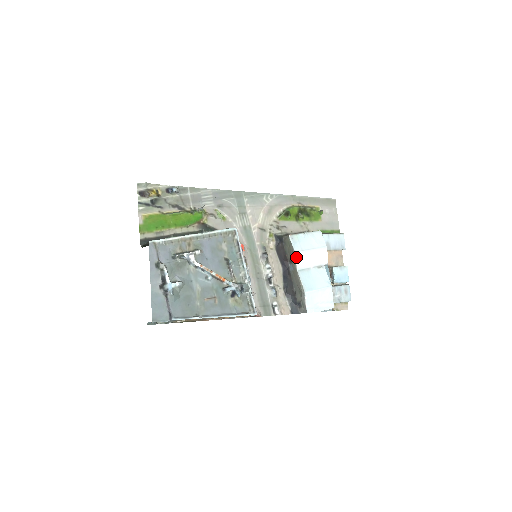
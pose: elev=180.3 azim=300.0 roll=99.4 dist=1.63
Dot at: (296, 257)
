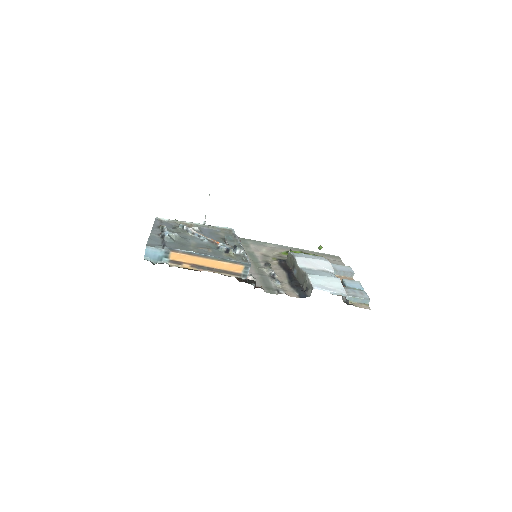
Dot at: (296, 259)
